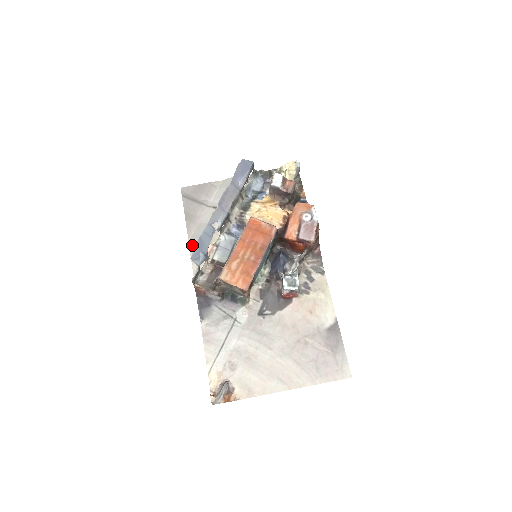
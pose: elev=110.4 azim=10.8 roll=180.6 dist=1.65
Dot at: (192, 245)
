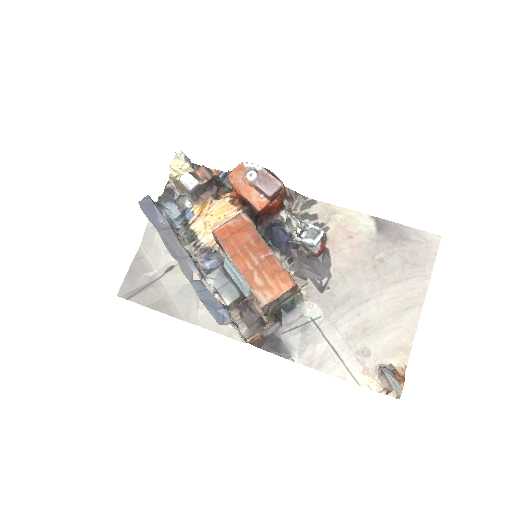
Dot at: (195, 320)
